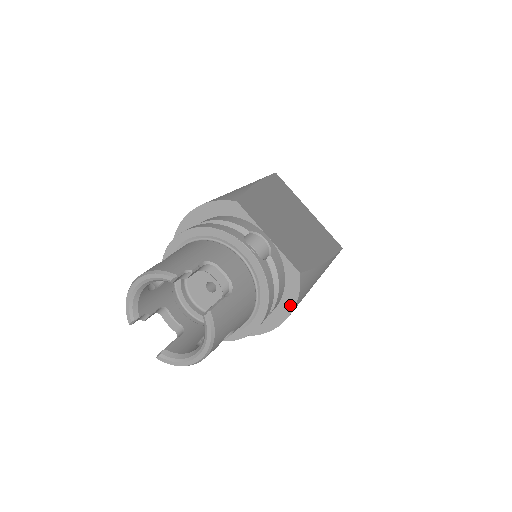
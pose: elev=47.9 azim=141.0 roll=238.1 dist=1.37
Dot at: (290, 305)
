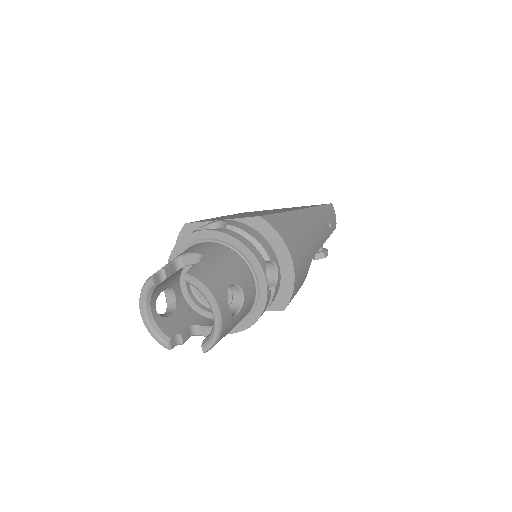
Dot at: (281, 244)
